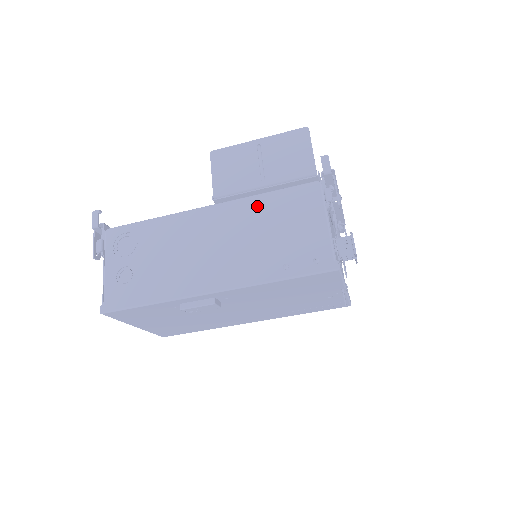
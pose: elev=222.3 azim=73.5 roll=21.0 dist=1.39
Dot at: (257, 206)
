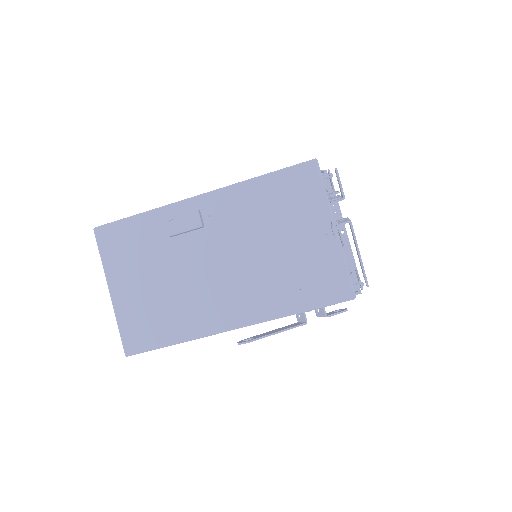
Dot at: occluded
